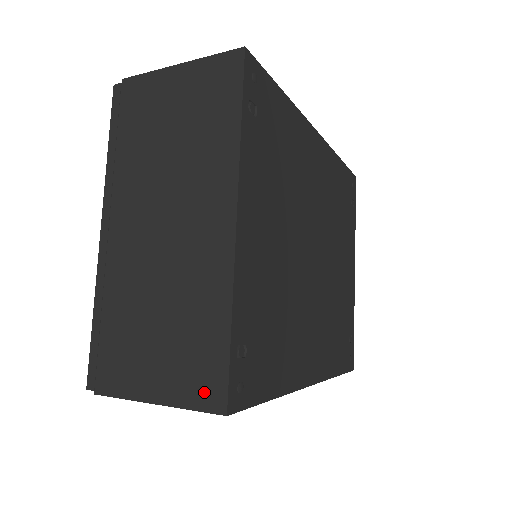
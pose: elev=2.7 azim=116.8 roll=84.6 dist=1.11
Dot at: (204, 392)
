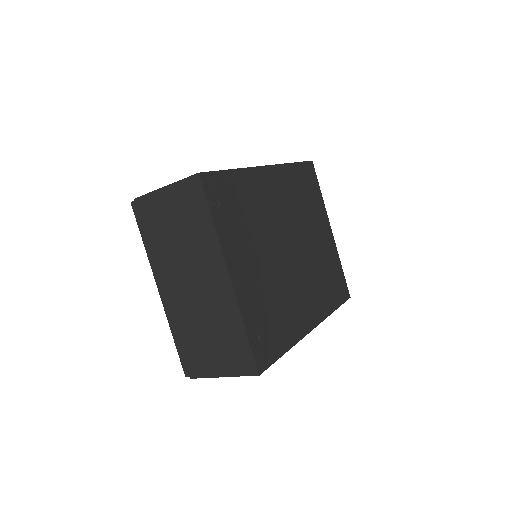
Dot at: (244, 366)
